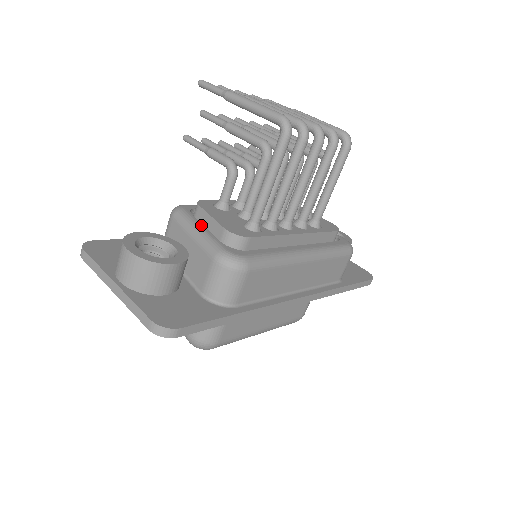
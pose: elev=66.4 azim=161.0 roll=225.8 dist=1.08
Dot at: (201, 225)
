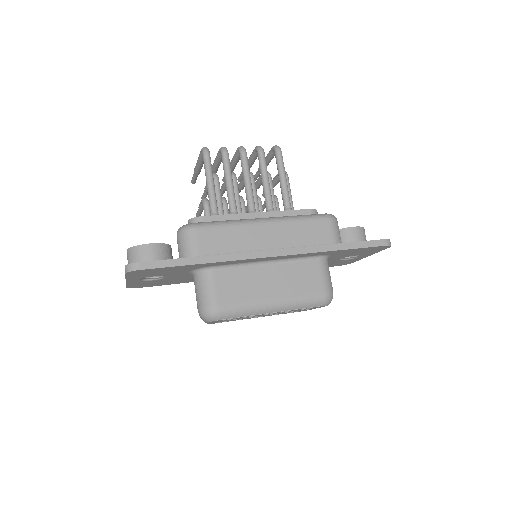
Dot at: occluded
